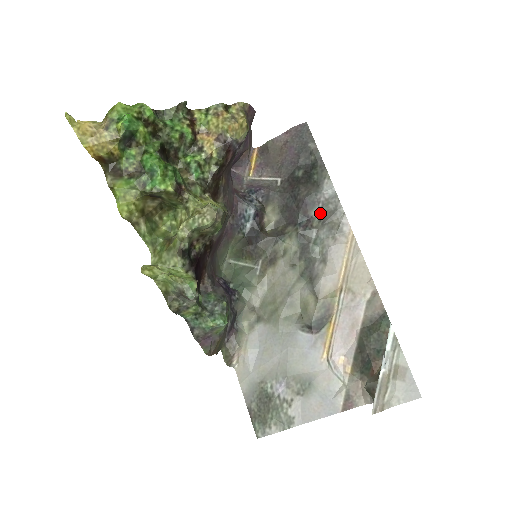
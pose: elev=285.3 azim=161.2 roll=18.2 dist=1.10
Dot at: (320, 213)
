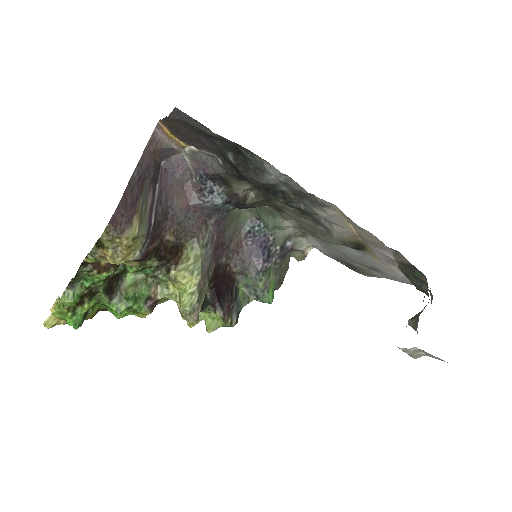
Dot at: (289, 190)
